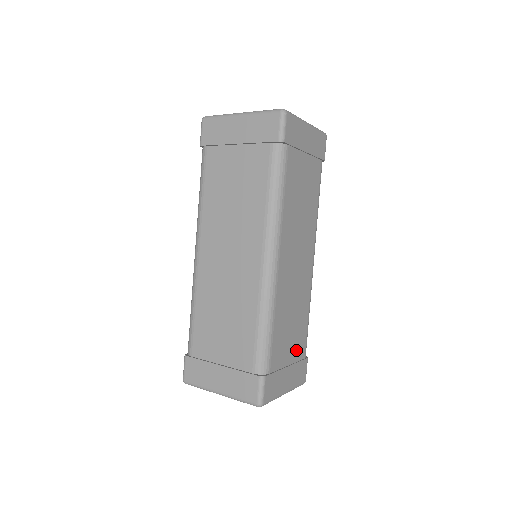
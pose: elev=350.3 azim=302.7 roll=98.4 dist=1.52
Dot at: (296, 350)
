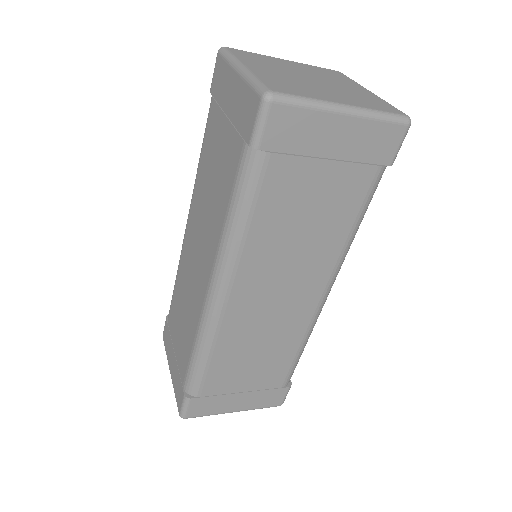
Dot at: occluded
